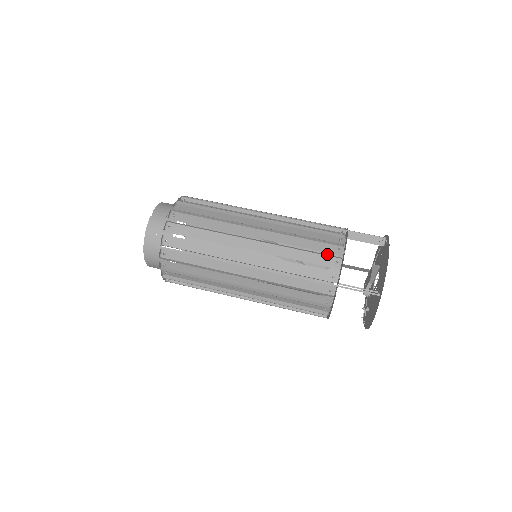
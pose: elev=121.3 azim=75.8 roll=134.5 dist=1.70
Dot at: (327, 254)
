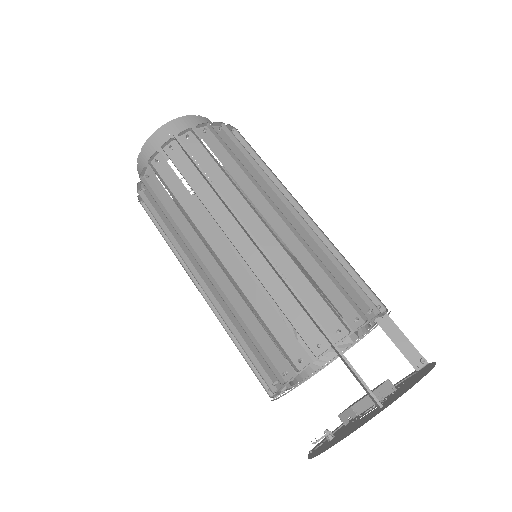
Dot at: occluded
